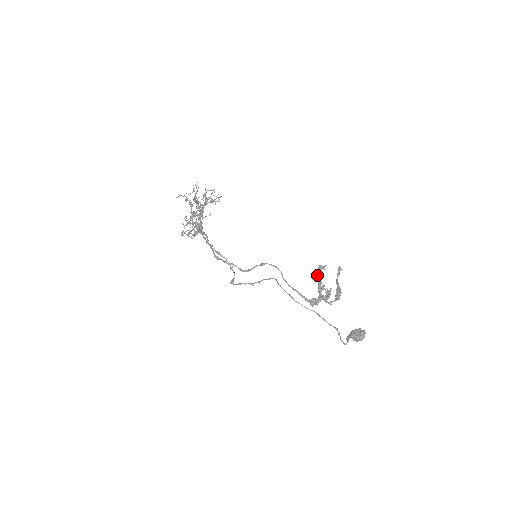
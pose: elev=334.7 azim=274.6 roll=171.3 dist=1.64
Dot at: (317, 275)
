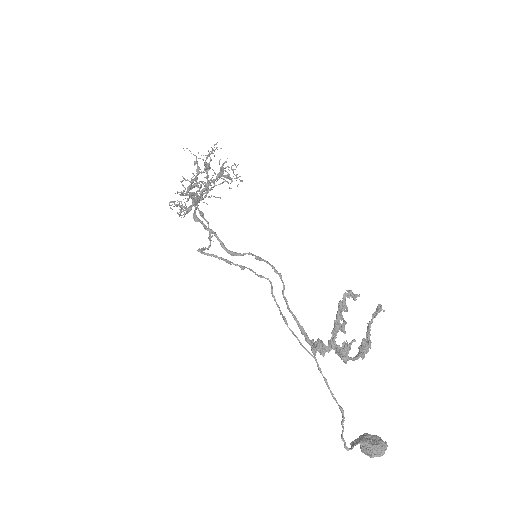
Dot at: (339, 303)
